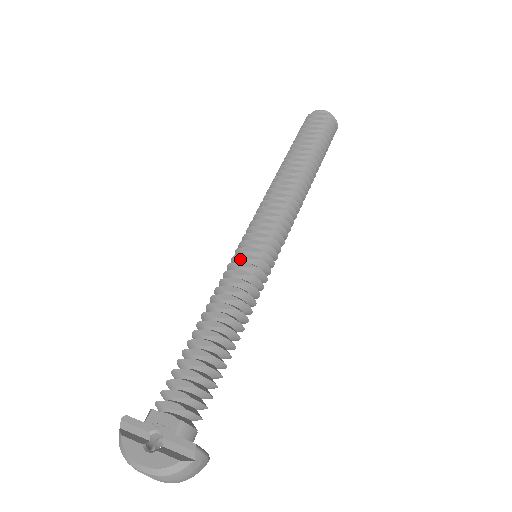
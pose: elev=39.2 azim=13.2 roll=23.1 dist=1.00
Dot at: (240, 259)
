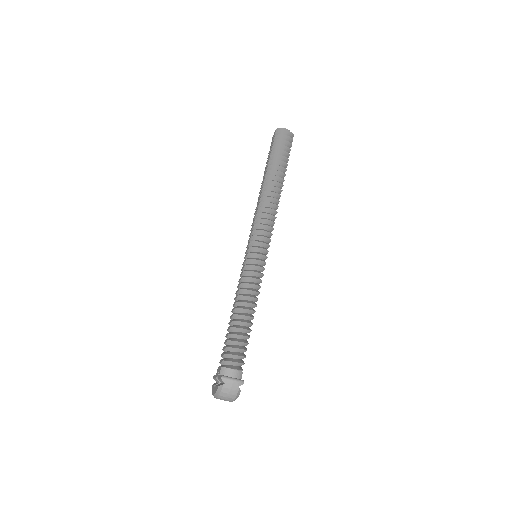
Dot at: (243, 265)
